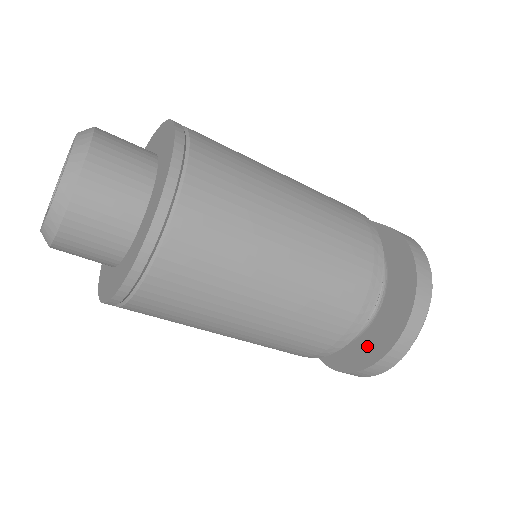
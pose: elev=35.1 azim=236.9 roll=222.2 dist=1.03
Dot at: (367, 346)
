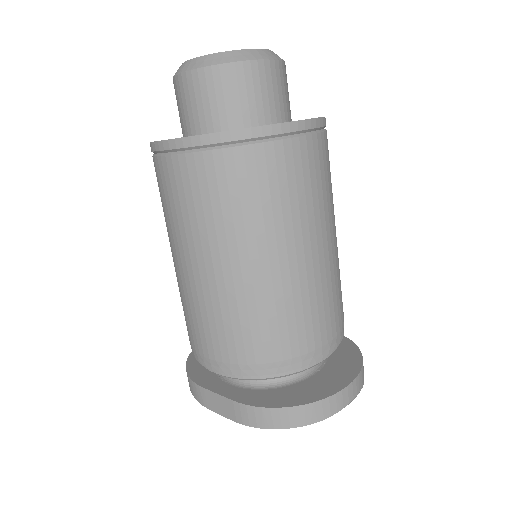
Dot at: (303, 390)
